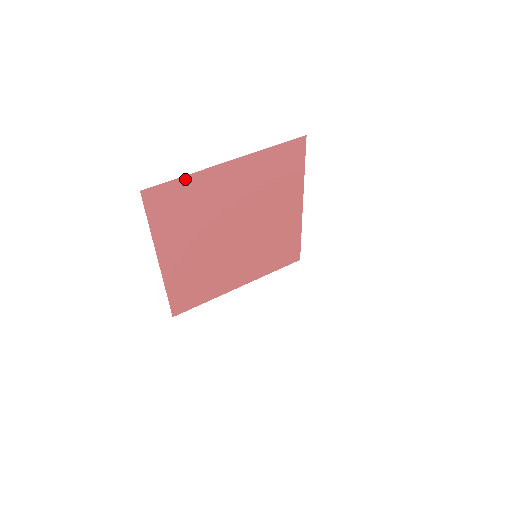
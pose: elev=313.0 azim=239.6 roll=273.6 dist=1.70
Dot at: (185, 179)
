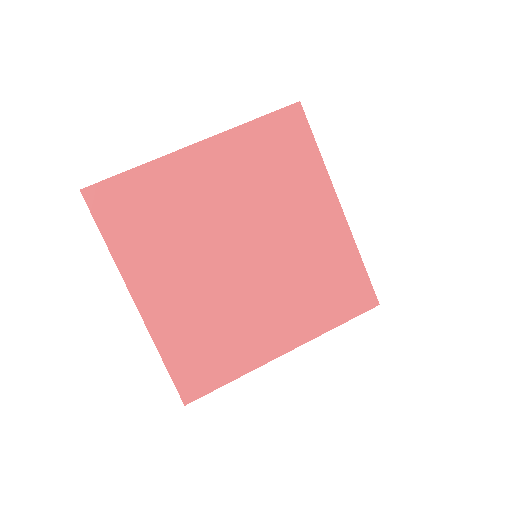
Dot at: (139, 172)
